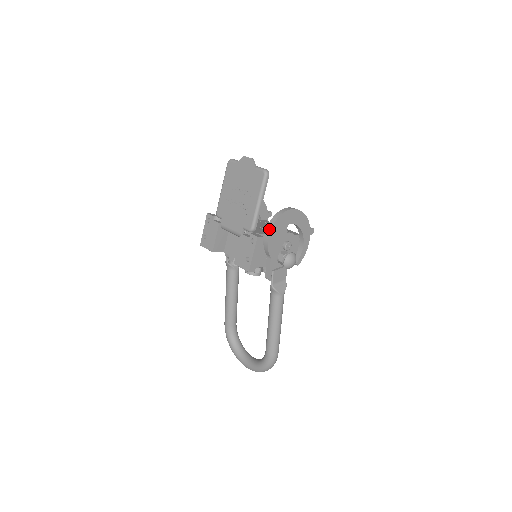
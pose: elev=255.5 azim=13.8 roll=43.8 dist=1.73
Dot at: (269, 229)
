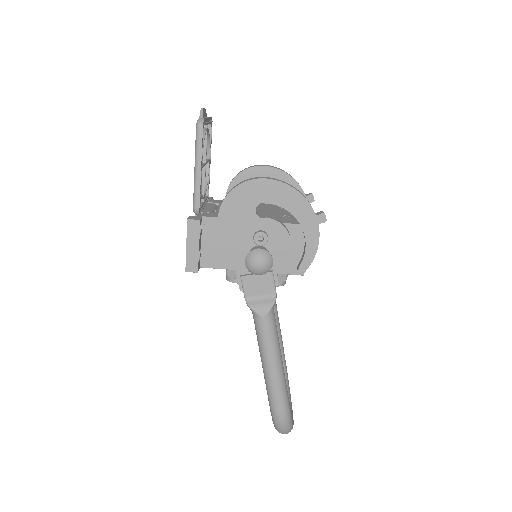
Dot at: (219, 210)
